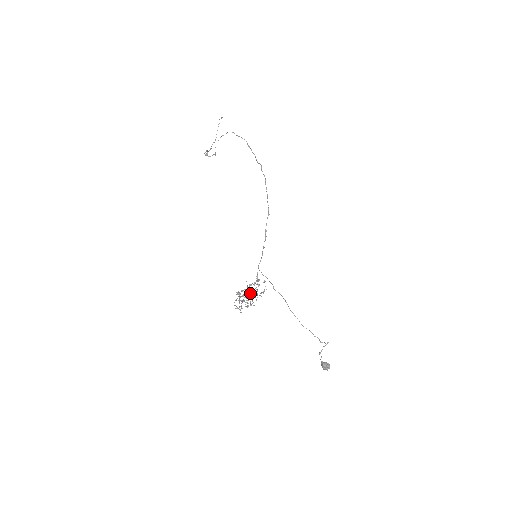
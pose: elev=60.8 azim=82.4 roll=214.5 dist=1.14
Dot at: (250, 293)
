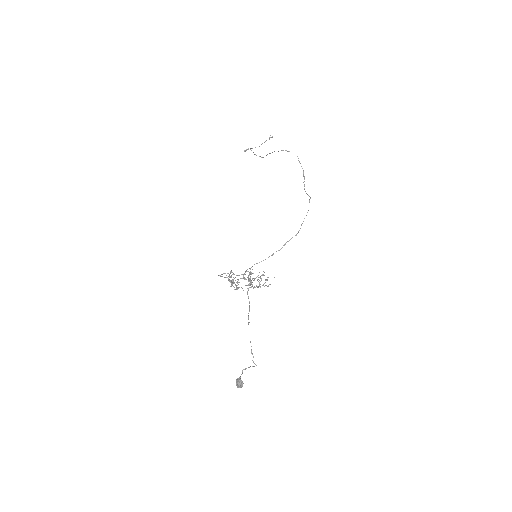
Dot at: (249, 279)
